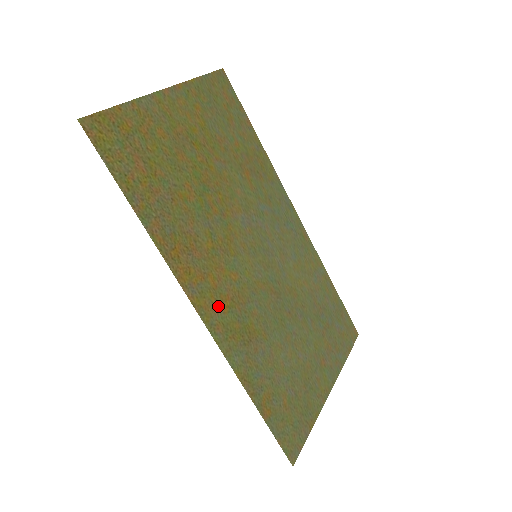
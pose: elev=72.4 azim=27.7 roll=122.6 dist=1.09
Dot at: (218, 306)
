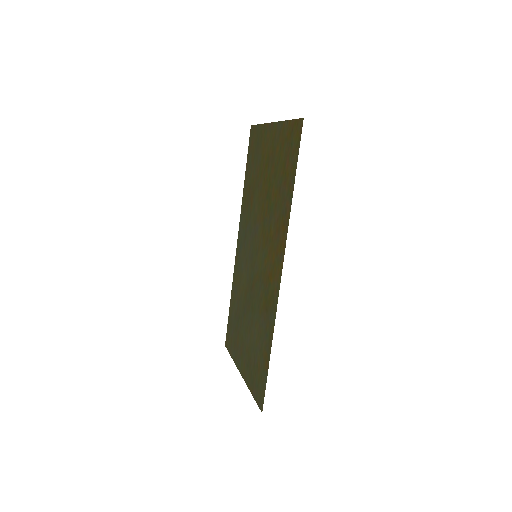
Dot at: (274, 276)
